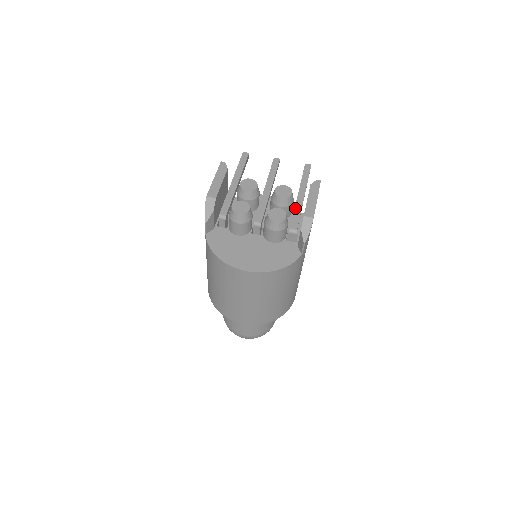
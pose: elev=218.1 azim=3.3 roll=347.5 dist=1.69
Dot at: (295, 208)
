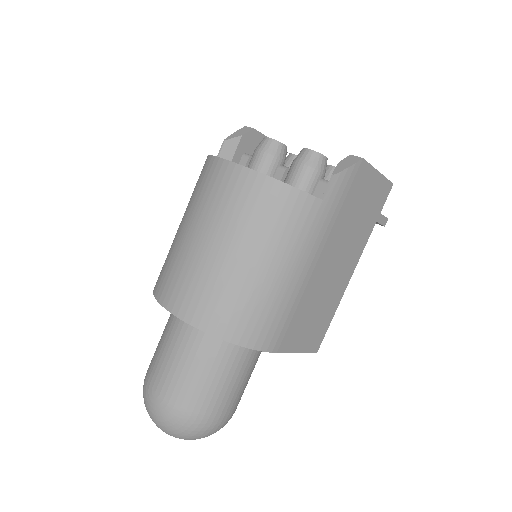
Dot at: occluded
